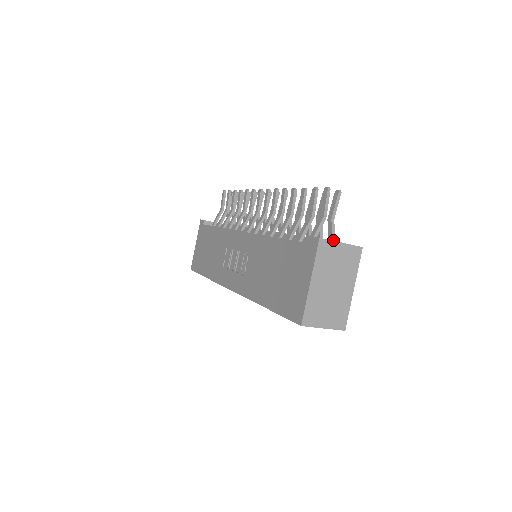
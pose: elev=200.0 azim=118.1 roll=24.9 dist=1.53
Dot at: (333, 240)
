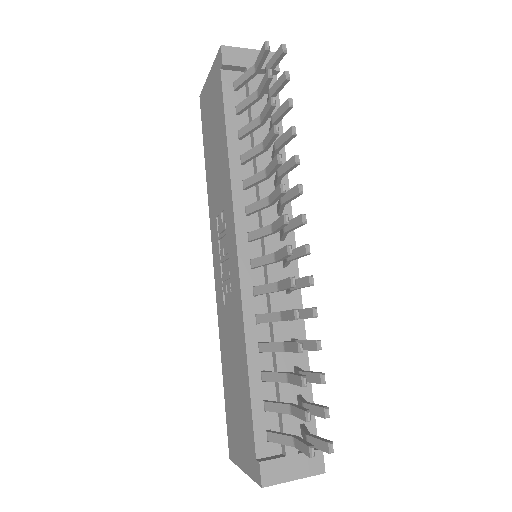
Dot at: occluded
